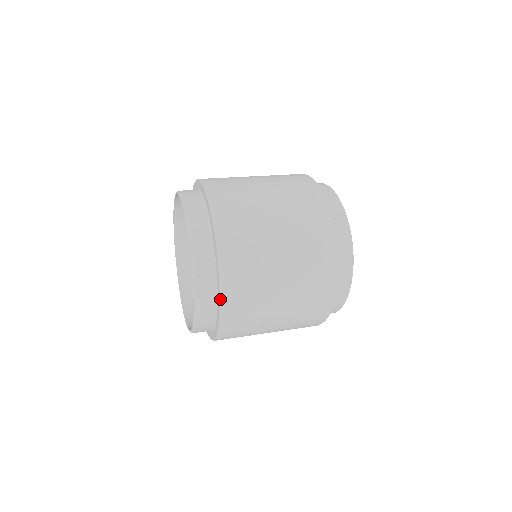
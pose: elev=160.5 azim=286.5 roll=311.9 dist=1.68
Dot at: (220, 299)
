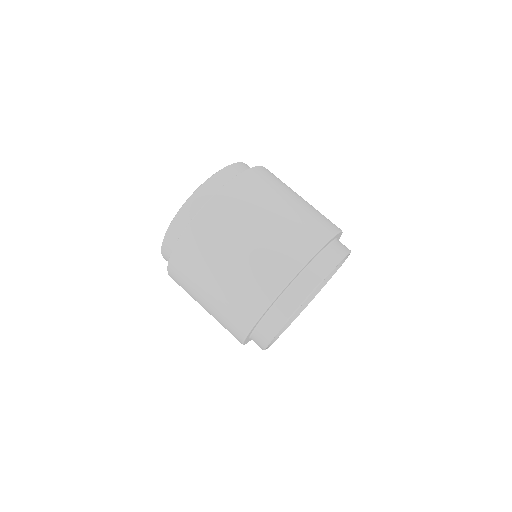
Dot at: occluded
